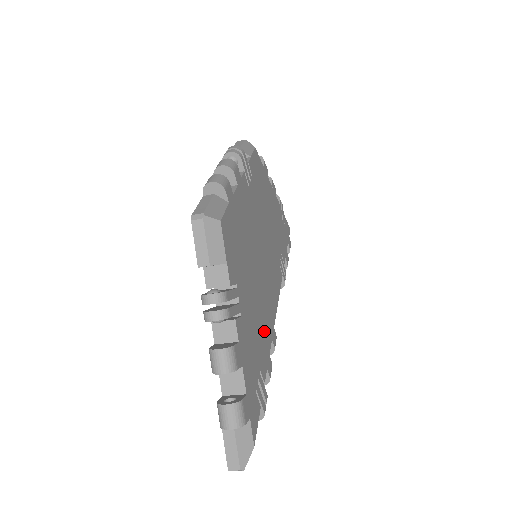
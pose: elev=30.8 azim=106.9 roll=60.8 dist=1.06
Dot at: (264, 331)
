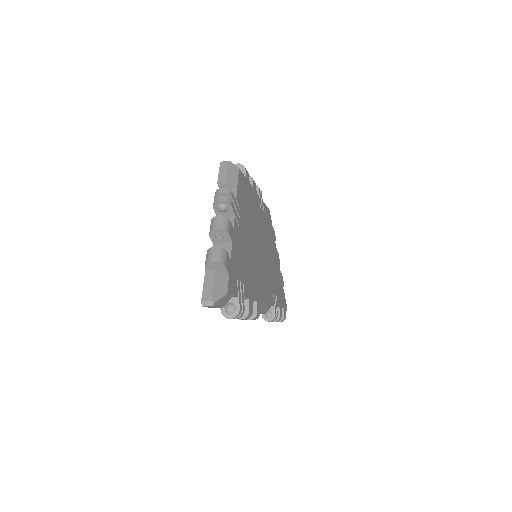
Dot at: (252, 280)
